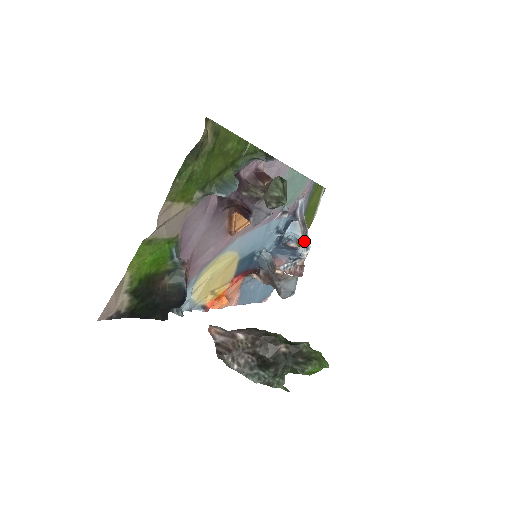
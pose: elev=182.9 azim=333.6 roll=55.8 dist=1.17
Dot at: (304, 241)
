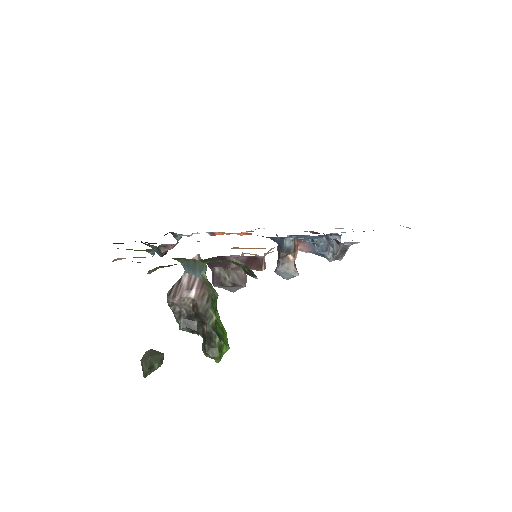
Dot at: (336, 256)
